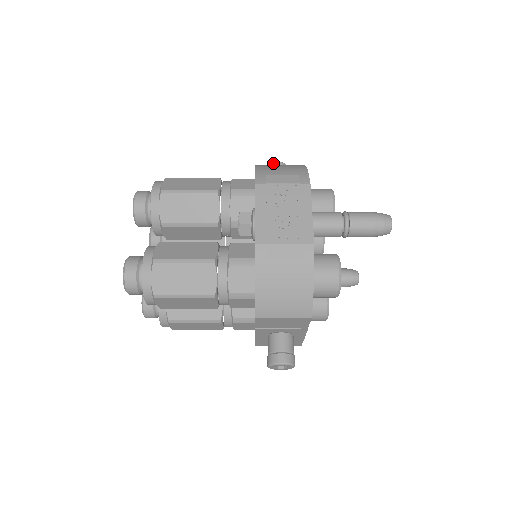
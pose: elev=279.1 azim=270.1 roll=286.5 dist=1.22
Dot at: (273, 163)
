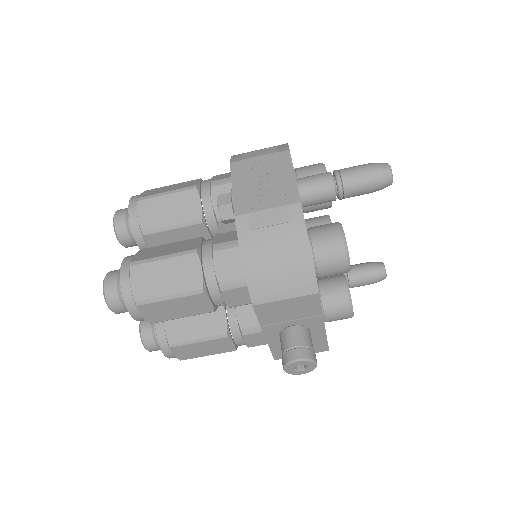
Dot at: occluded
